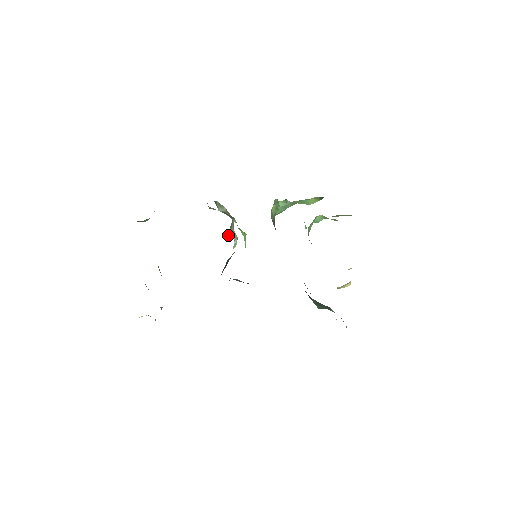
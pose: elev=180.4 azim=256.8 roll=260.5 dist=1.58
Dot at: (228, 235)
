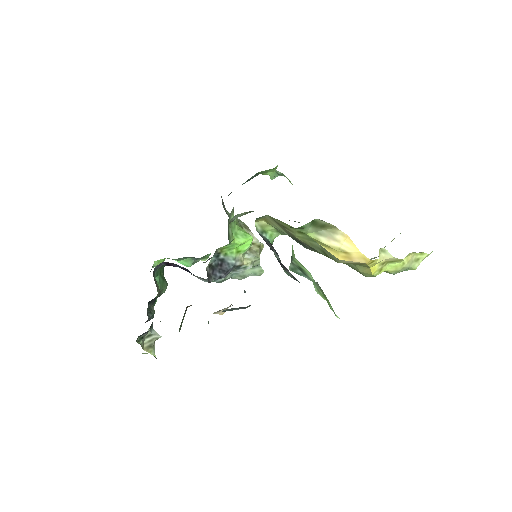
Dot at: (260, 266)
